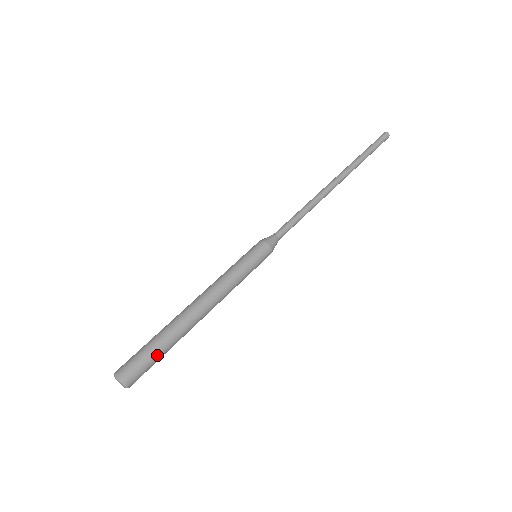
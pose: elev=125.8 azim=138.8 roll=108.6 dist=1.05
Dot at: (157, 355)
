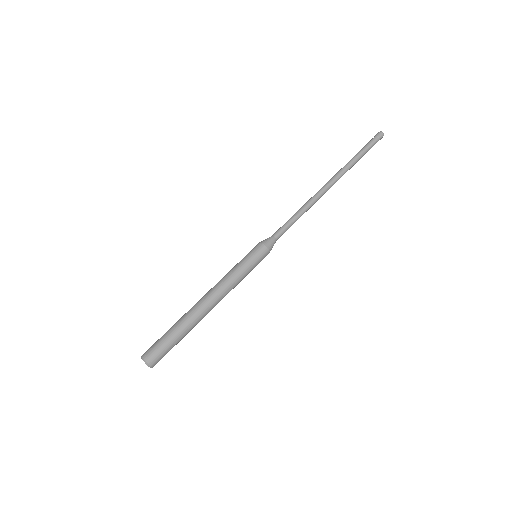
Dot at: (170, 338)
